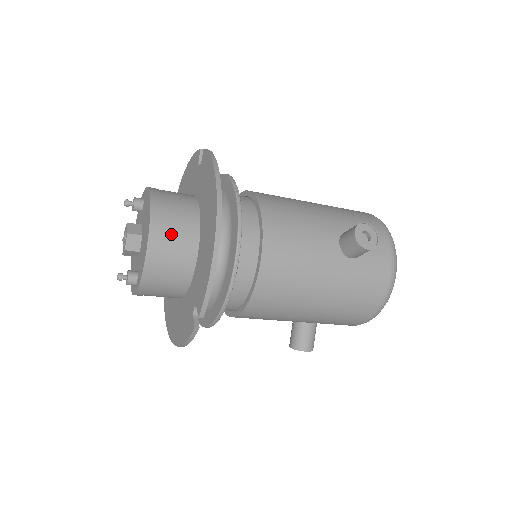
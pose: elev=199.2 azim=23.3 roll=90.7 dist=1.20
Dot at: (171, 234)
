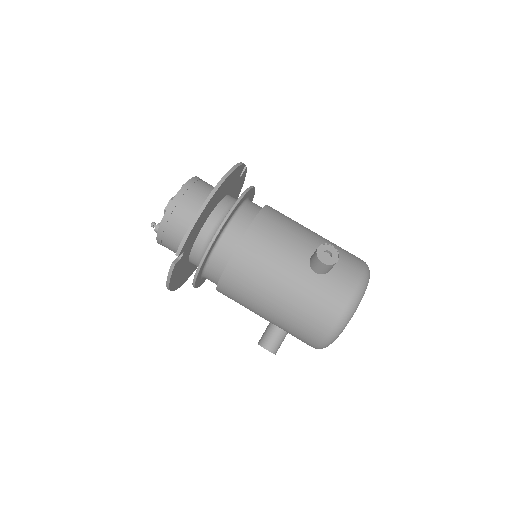
Dot at: (190, 202)
